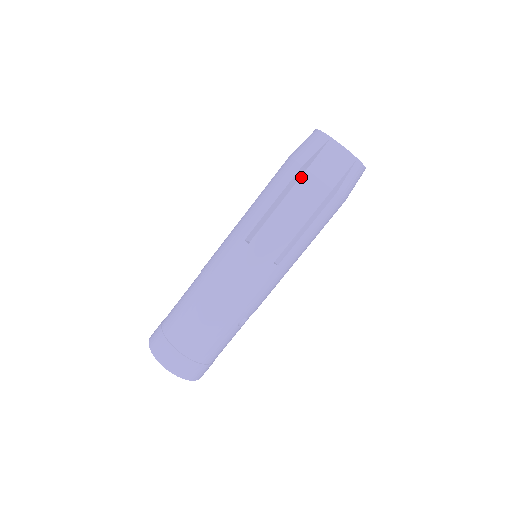
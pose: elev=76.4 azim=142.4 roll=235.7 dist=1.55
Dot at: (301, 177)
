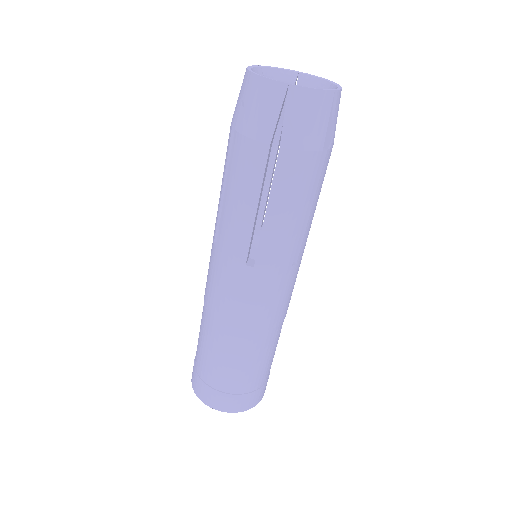
Dot at: (277, 161)
